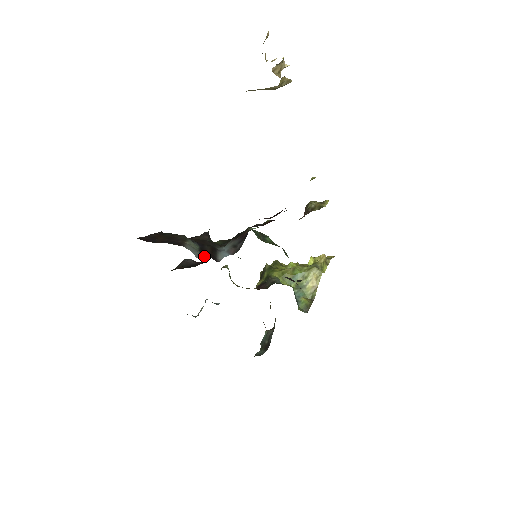
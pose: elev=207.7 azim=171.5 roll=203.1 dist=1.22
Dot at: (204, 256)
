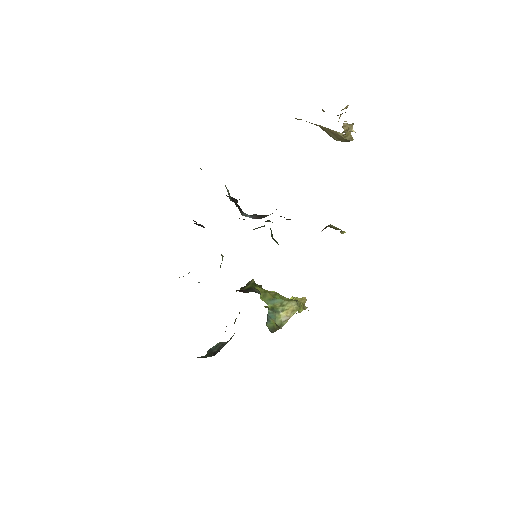
Dot at: (234, 202)
